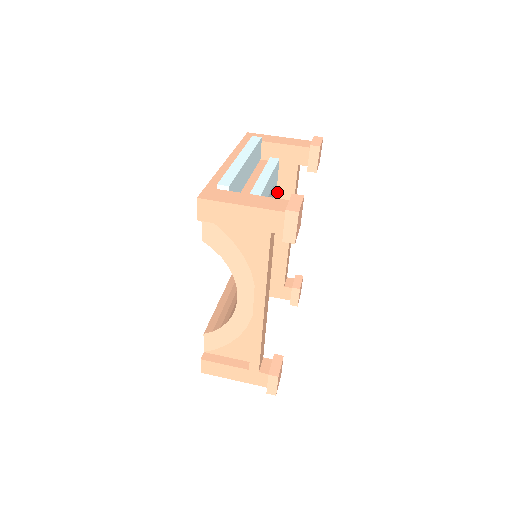
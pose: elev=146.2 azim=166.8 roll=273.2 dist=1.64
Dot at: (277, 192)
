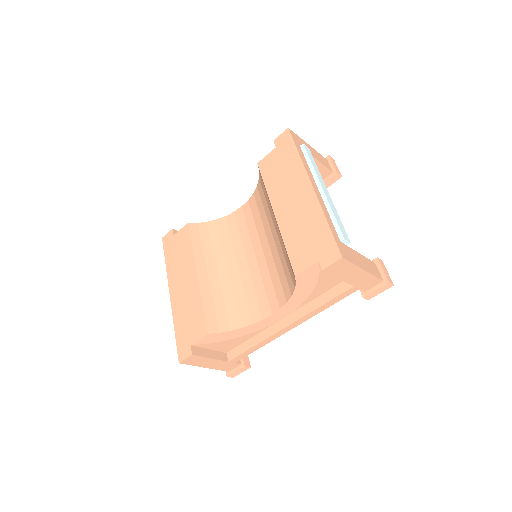
Dot at: occluded
